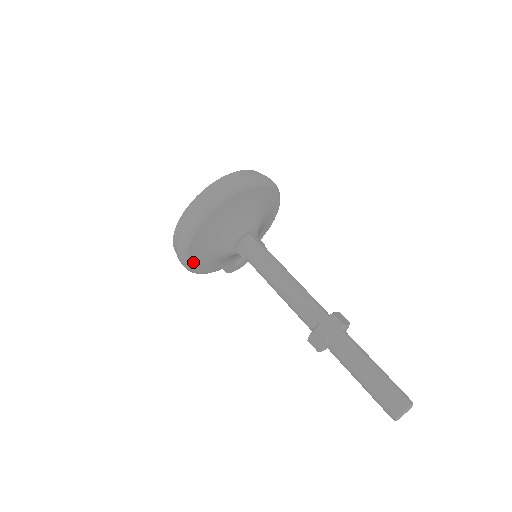
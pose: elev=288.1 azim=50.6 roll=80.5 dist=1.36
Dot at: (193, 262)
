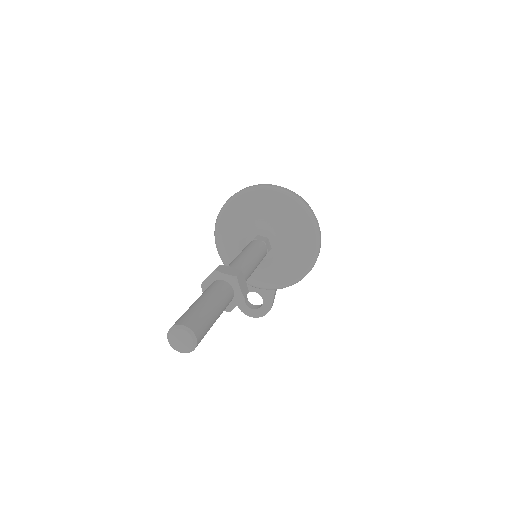
Dot at: (222, 226)
